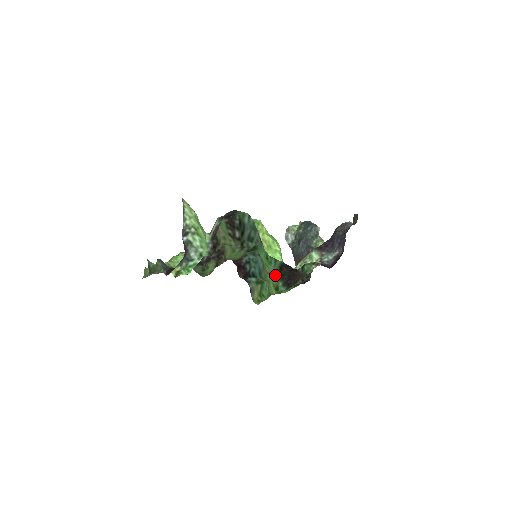
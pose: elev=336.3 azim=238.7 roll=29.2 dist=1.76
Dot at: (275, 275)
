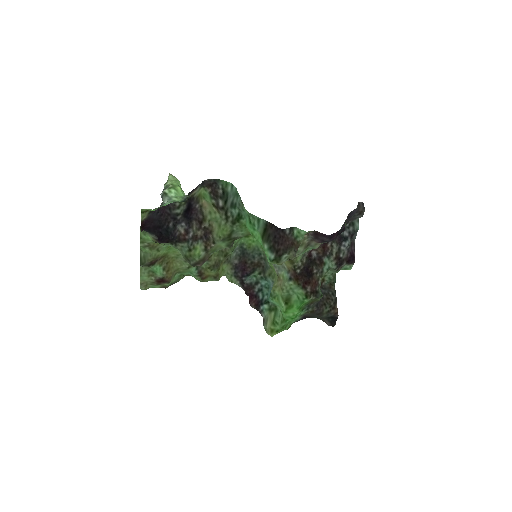
Dot at: (260, 240)
